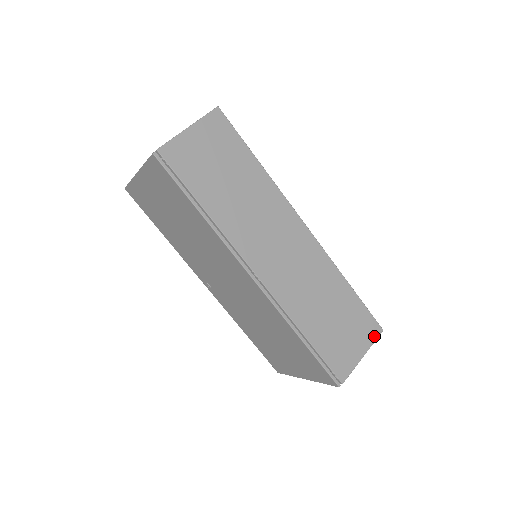
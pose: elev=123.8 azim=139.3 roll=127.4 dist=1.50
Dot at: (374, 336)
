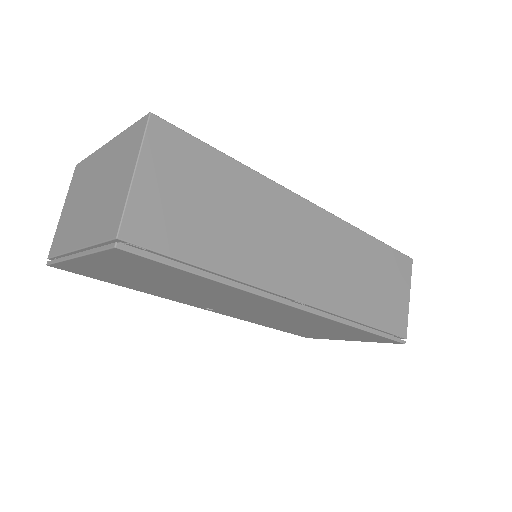
Dot at: (409, 271)
